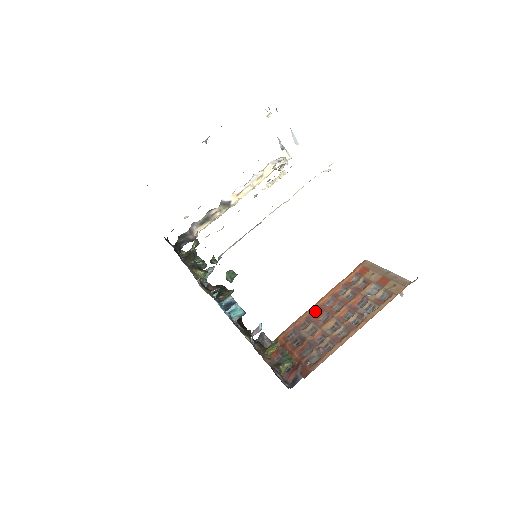
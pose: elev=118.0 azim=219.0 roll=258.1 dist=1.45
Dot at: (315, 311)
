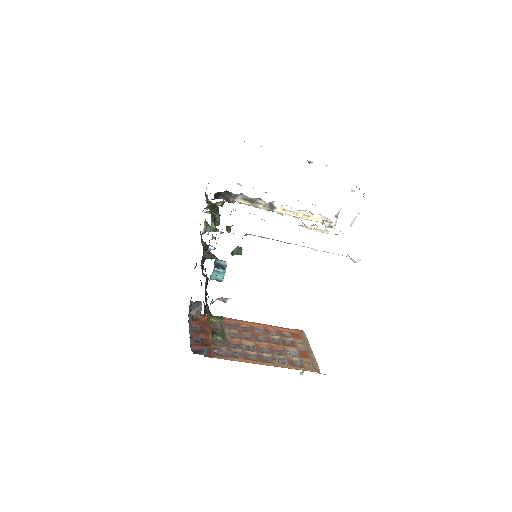
Dot at: (245, 326)
